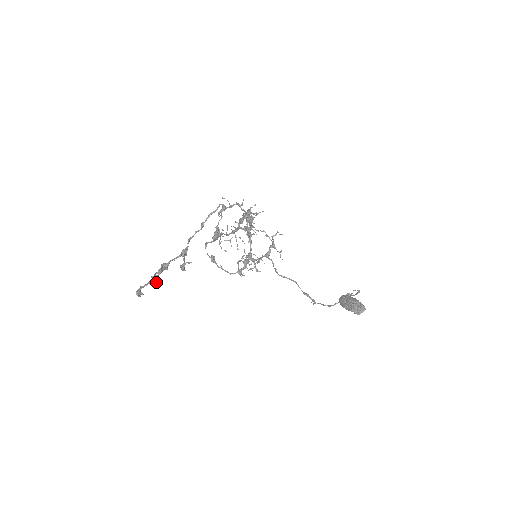
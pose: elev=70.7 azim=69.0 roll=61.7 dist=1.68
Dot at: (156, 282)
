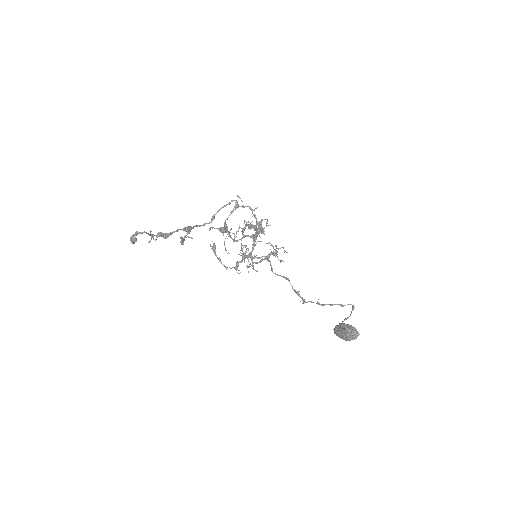
Dot at: (153, 238)
